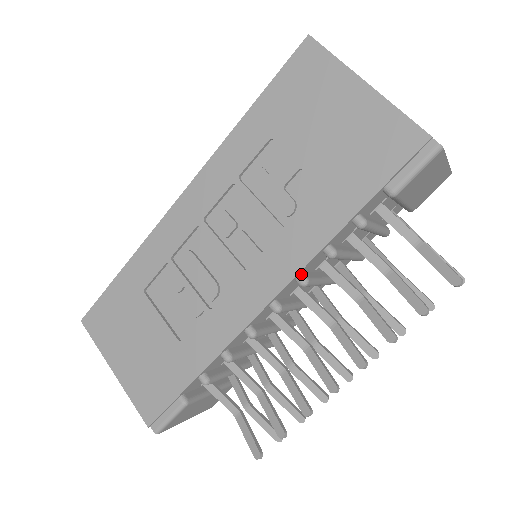
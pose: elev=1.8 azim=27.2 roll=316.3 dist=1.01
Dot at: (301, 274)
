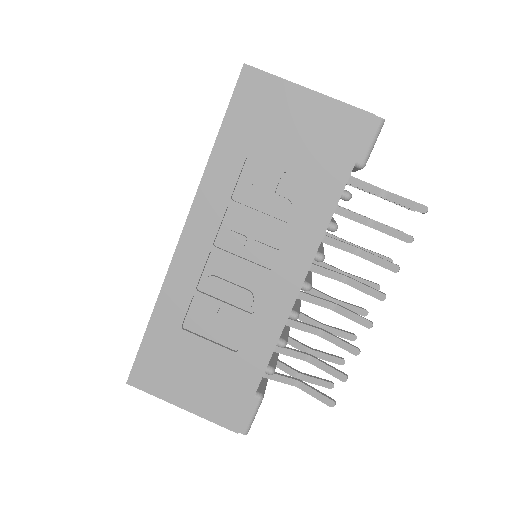
Dot at: (317, 253)
